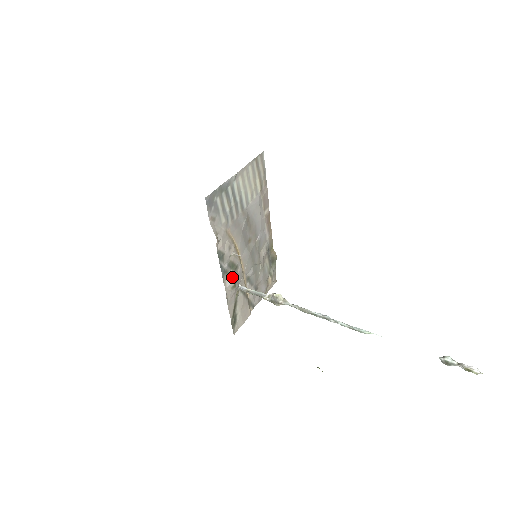
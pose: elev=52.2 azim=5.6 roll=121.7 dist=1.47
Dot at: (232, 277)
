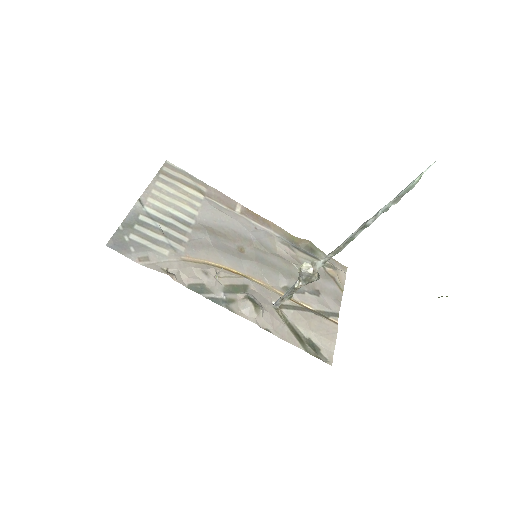
Dot at: (244, 300)
